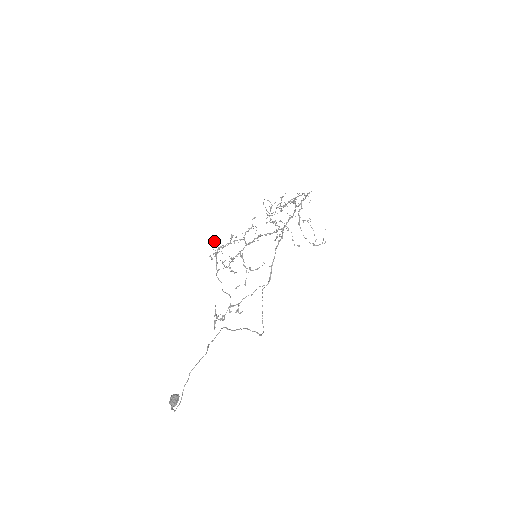
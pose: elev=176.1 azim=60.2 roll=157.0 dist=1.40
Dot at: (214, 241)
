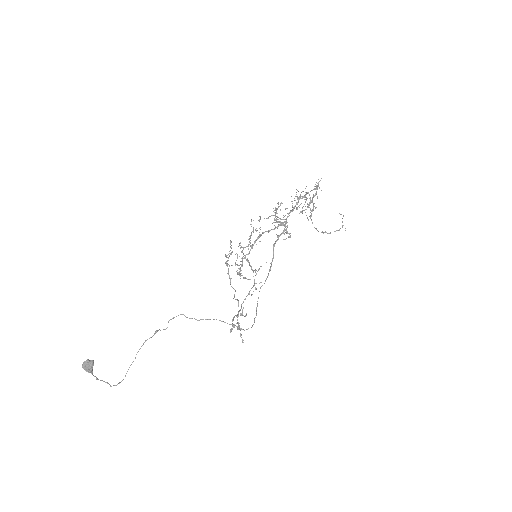
Dot at: (231, 254)
